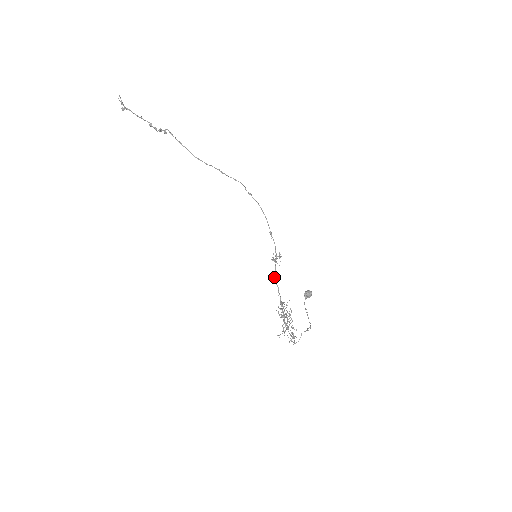
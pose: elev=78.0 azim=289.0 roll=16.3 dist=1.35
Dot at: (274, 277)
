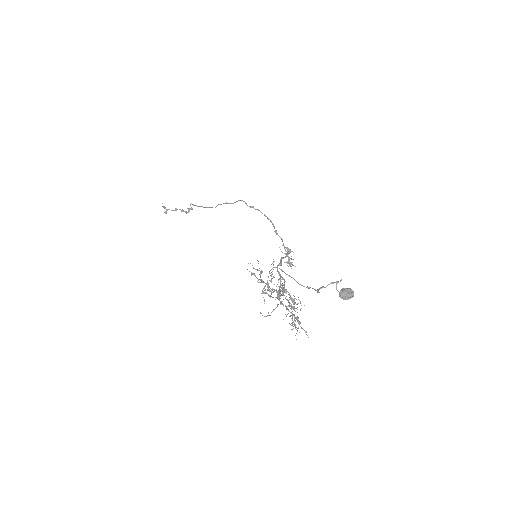
Dot at: occluded
